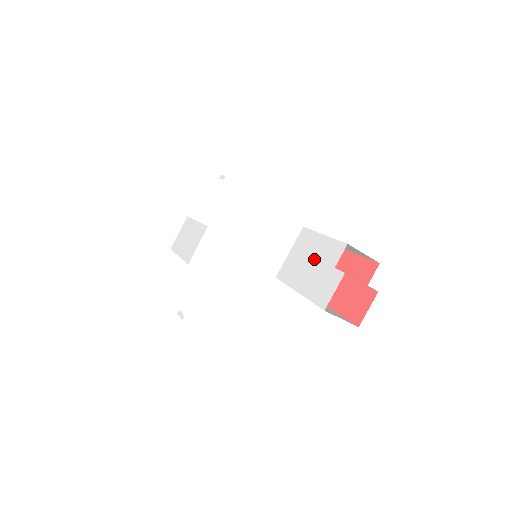
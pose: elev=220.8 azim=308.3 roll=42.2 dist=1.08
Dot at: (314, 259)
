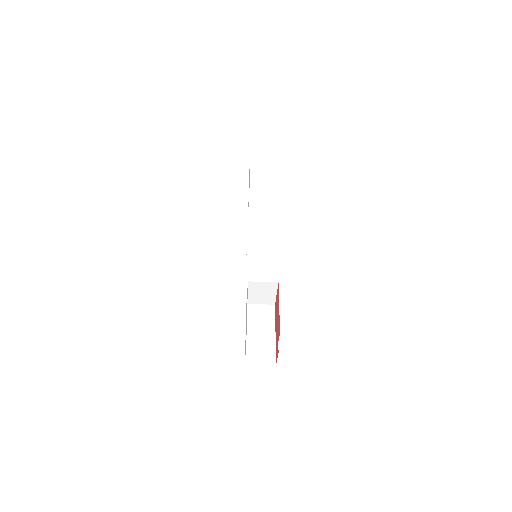
Dot at: (246, 319)
